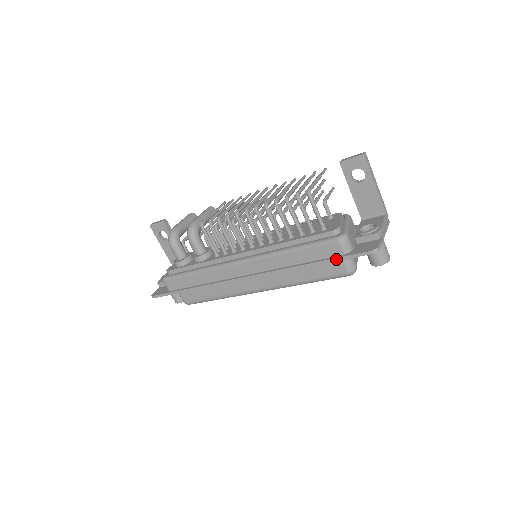
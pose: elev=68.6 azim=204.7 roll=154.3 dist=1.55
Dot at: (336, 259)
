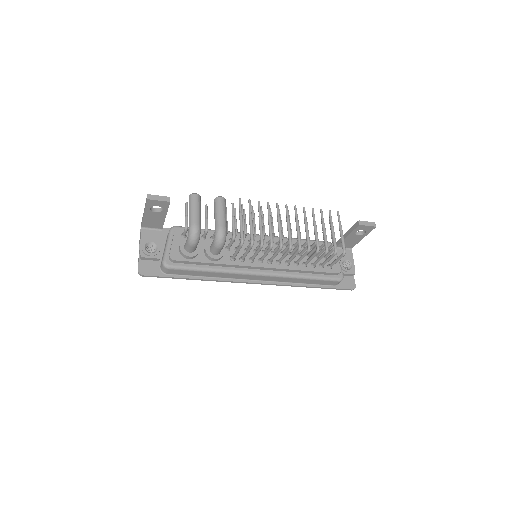
Dot at: (330, 288)
